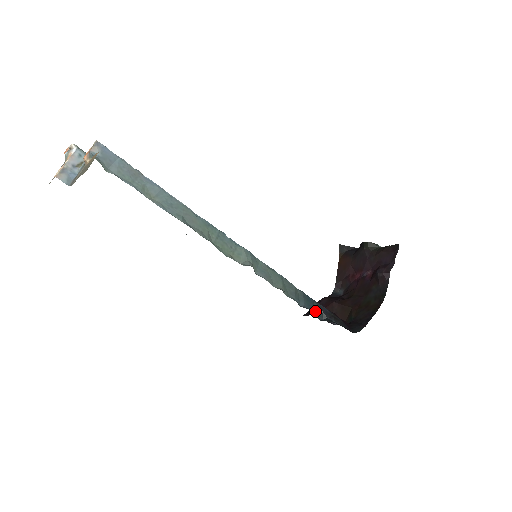
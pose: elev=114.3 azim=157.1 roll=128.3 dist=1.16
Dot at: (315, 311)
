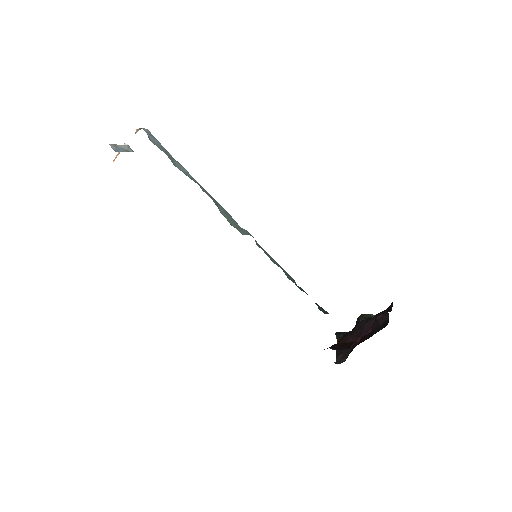
Dot at: (316, 304)
